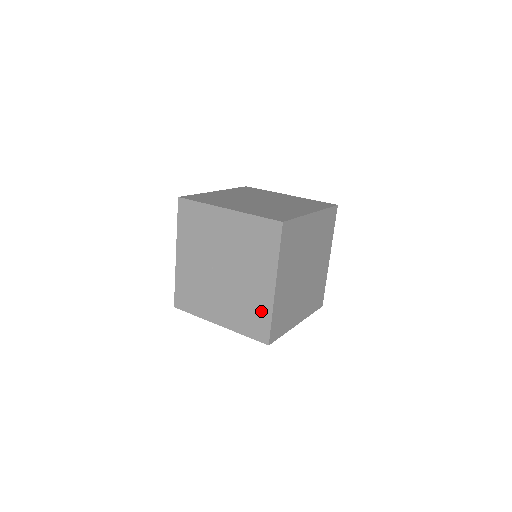
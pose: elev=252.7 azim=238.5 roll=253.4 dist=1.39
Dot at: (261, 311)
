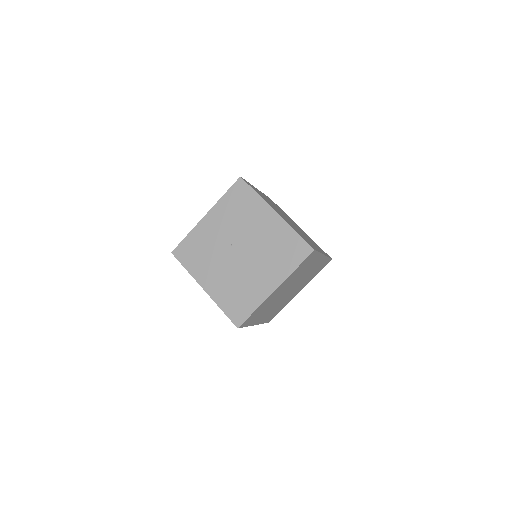
Dot at: (250, 300)
